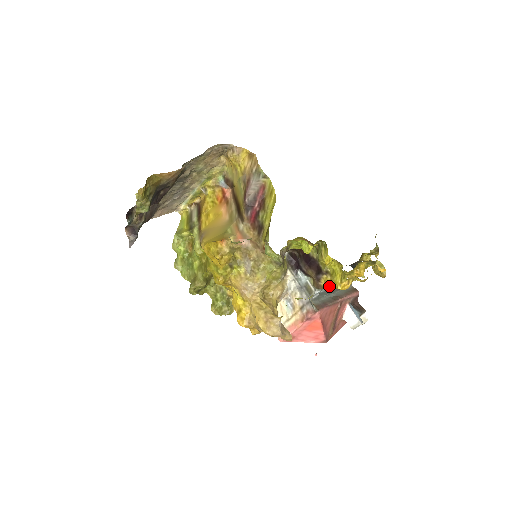
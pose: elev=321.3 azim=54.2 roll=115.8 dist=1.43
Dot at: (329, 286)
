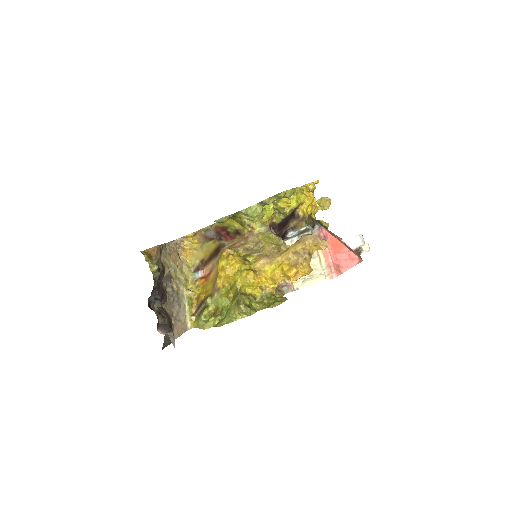
Dot at: occluded
